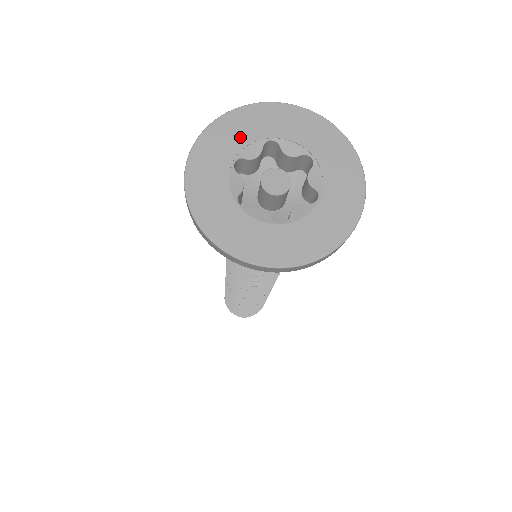
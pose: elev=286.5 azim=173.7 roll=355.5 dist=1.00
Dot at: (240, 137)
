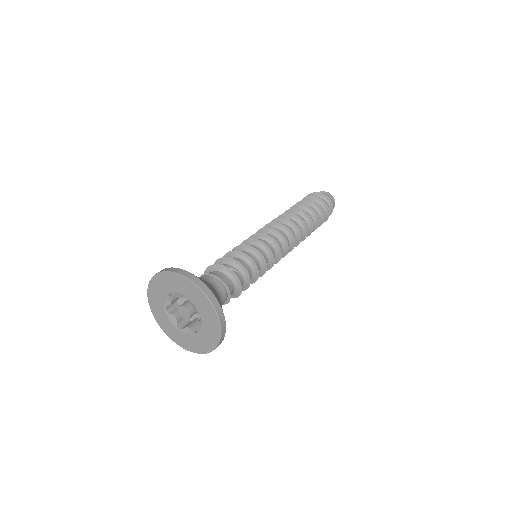
Dot at: (159, 297)
